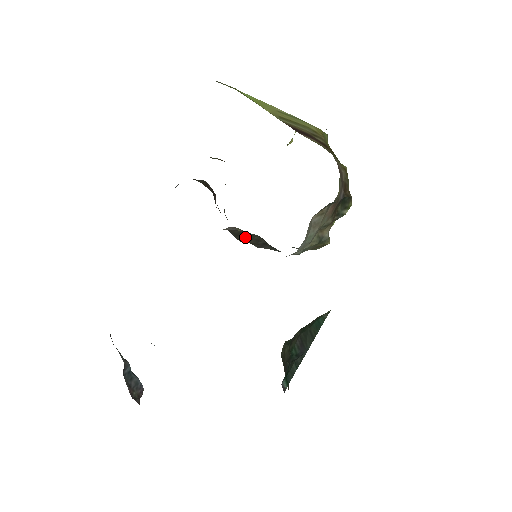
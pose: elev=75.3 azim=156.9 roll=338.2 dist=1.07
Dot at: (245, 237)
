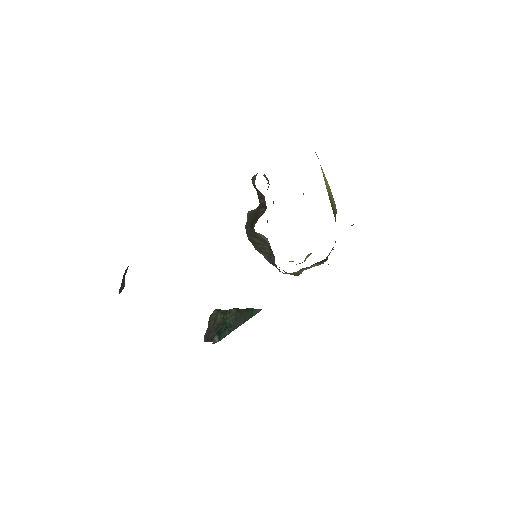
Dot at: (258, 241)
